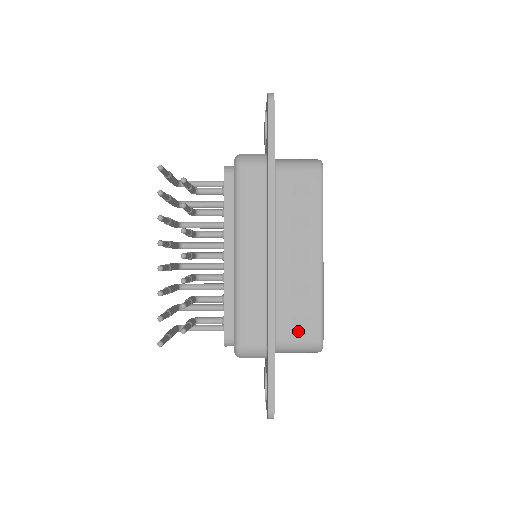
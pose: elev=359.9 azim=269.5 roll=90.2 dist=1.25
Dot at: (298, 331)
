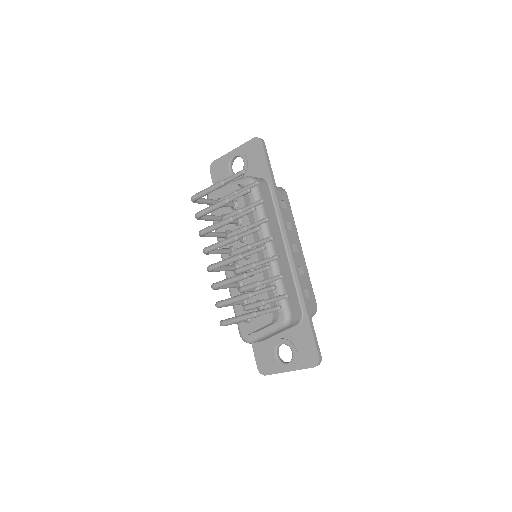
Dot at: (307, 300)
